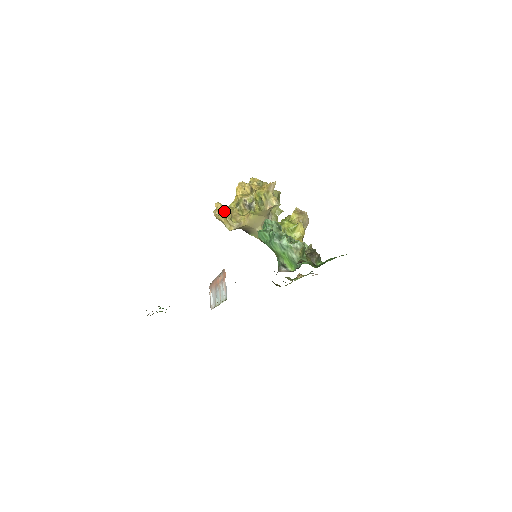
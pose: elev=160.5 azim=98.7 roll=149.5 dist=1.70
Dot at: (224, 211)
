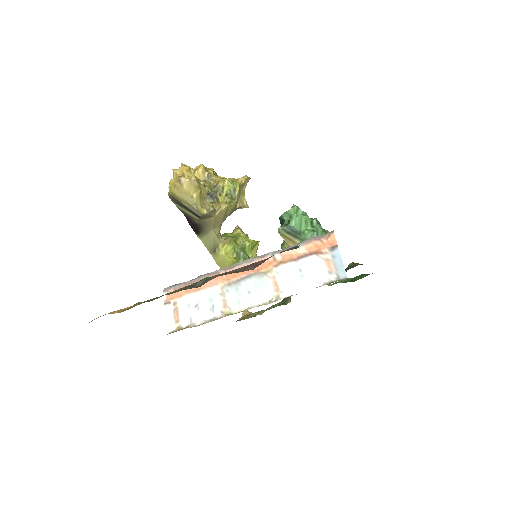
Dot at: occluded
